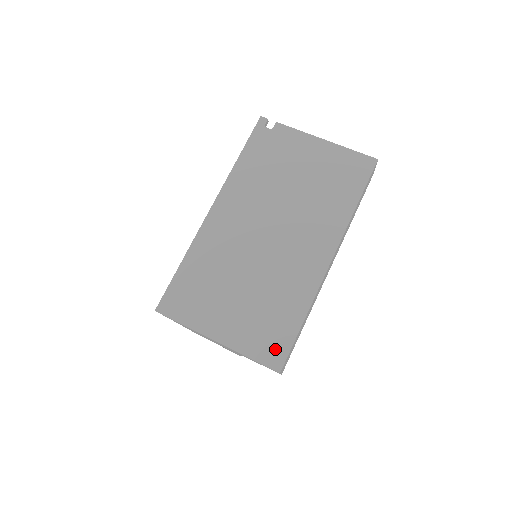
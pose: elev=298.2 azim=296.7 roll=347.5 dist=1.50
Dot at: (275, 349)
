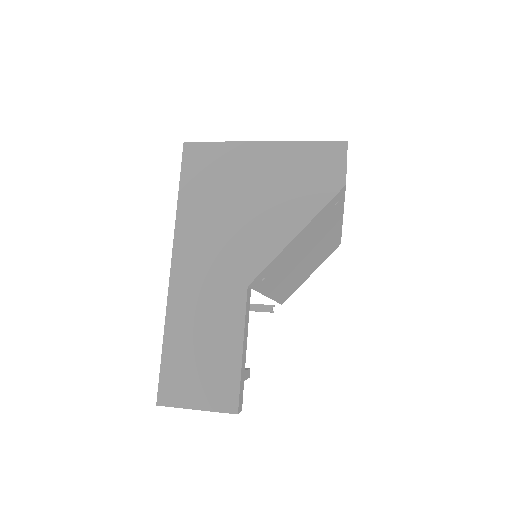
Dot at: occluded
